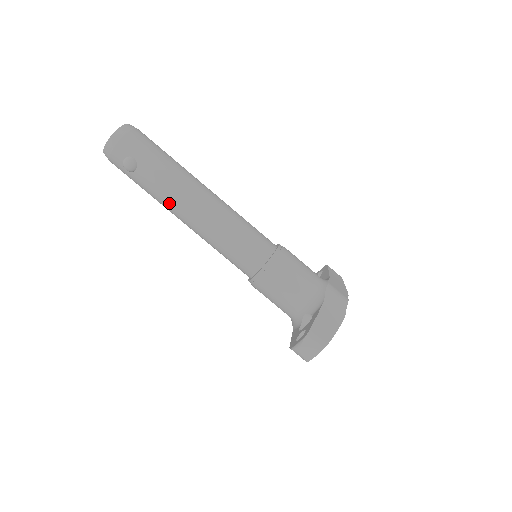
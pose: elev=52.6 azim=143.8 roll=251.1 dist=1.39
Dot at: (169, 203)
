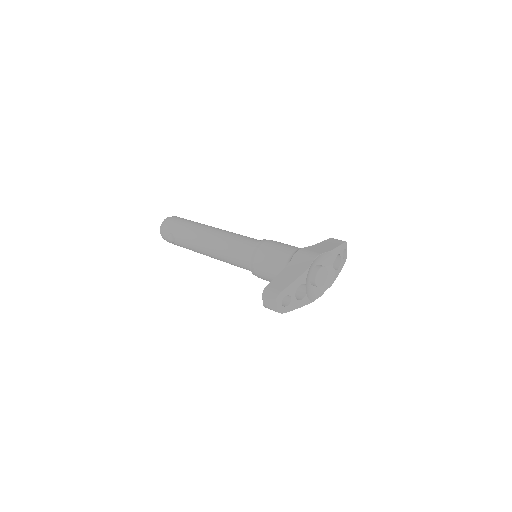
Dot at: (195, 249)
